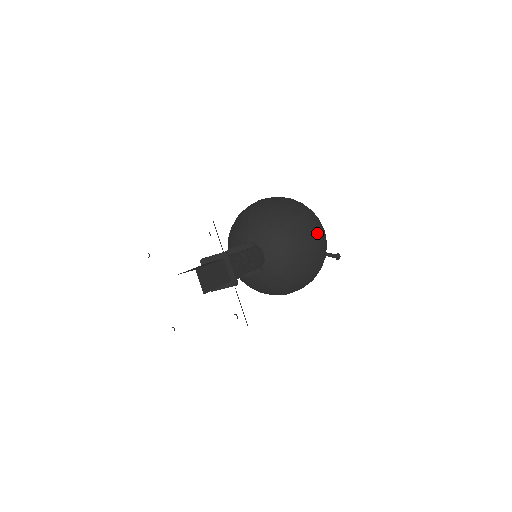
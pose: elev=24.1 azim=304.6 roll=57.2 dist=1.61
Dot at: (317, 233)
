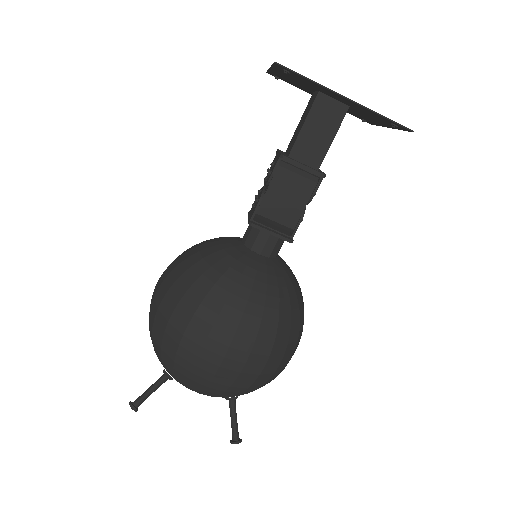
Dot at: occluded
